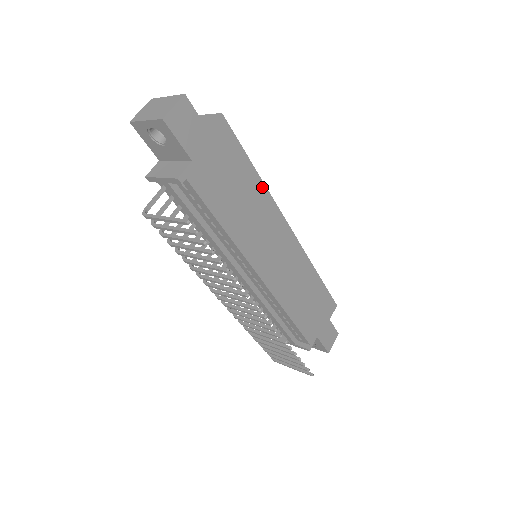
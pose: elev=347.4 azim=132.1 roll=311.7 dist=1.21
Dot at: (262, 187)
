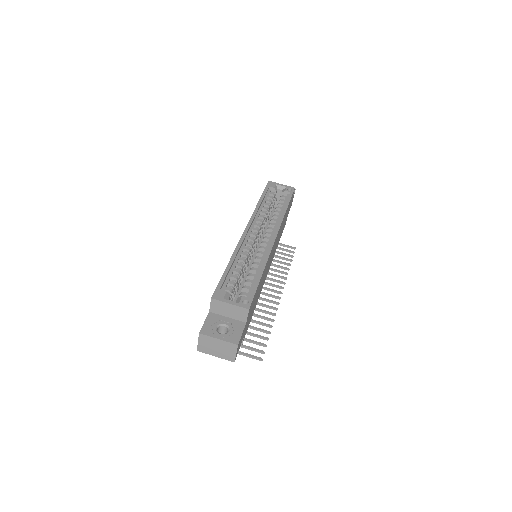
Dot at: occluded
